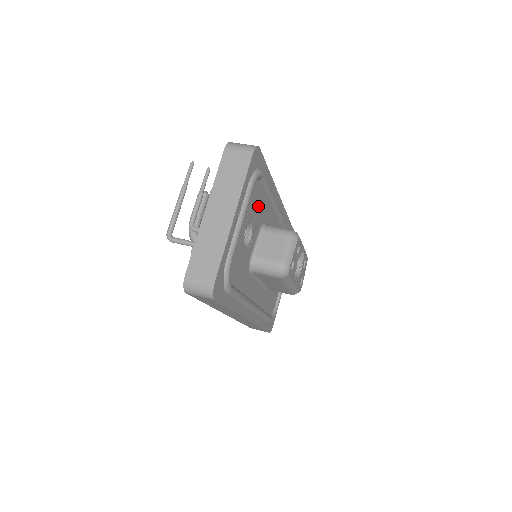
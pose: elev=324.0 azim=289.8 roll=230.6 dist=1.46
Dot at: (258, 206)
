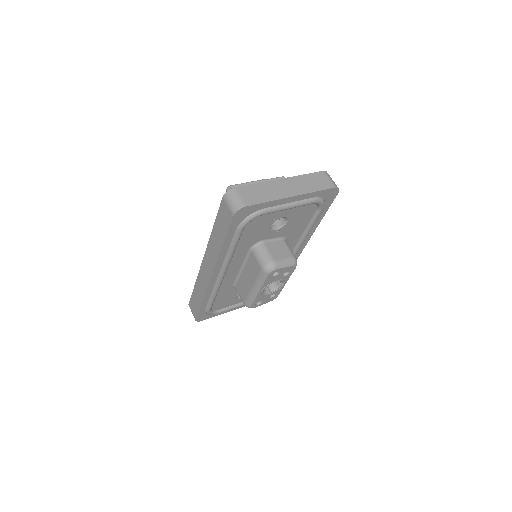
Dot at: (299, 222)
